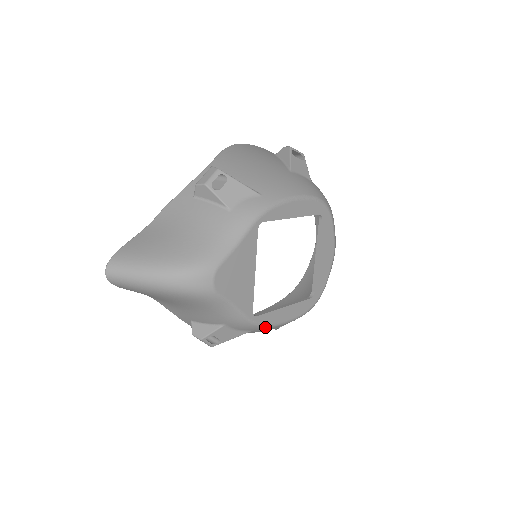
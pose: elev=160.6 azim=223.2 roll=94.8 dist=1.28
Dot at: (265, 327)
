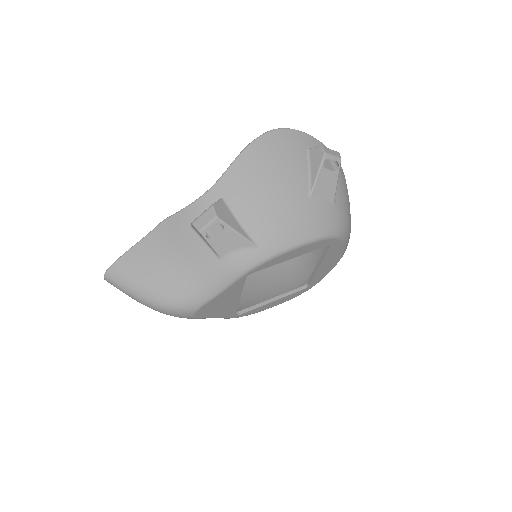
Dot at: (249, 314)
